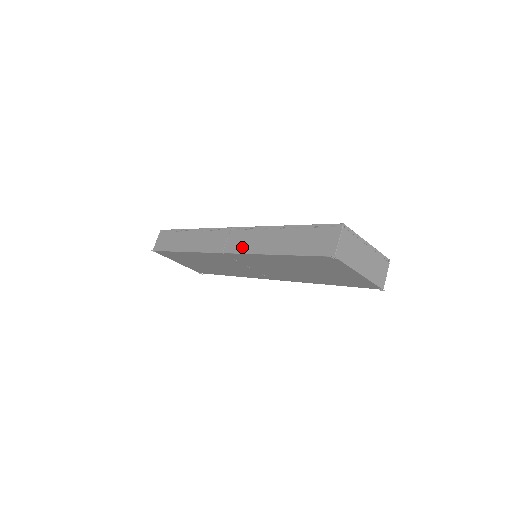
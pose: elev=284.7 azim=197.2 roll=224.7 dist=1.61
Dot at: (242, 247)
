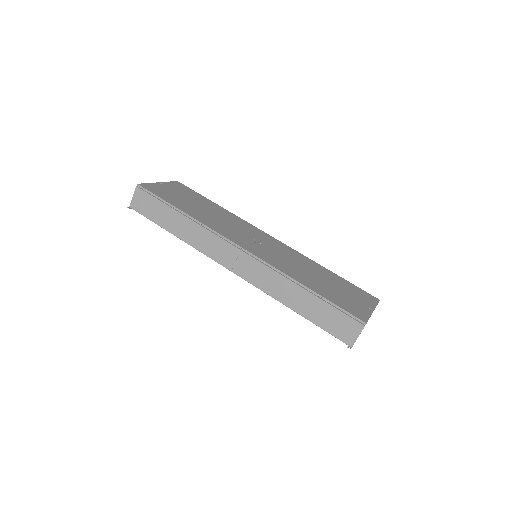
Dot at: (255, 280)
